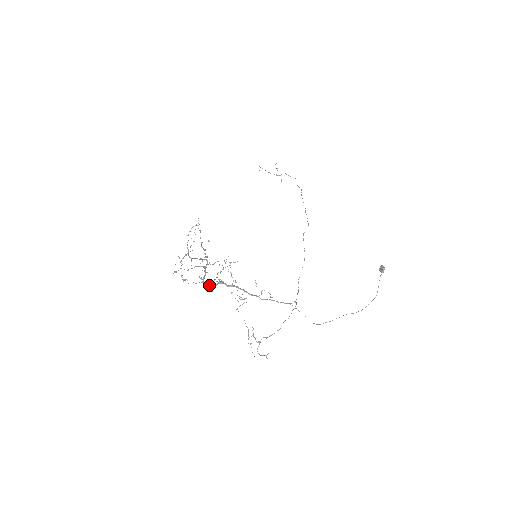
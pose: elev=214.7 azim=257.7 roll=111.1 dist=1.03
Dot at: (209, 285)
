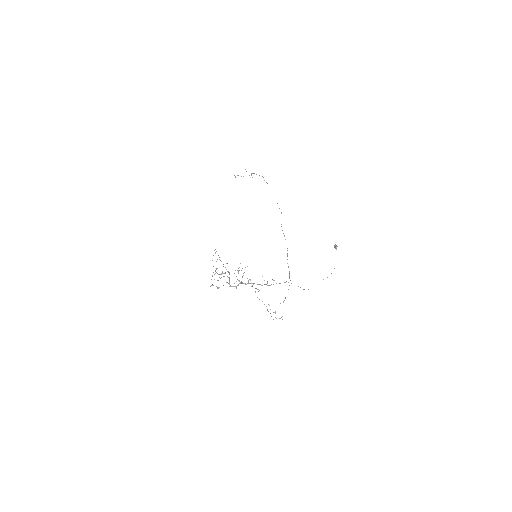
Dot at: (234, 286)
